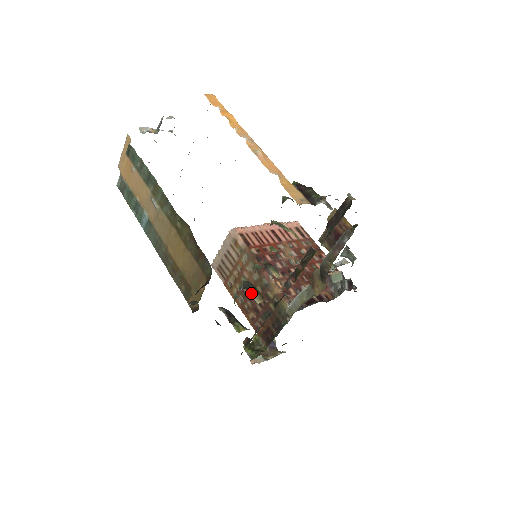
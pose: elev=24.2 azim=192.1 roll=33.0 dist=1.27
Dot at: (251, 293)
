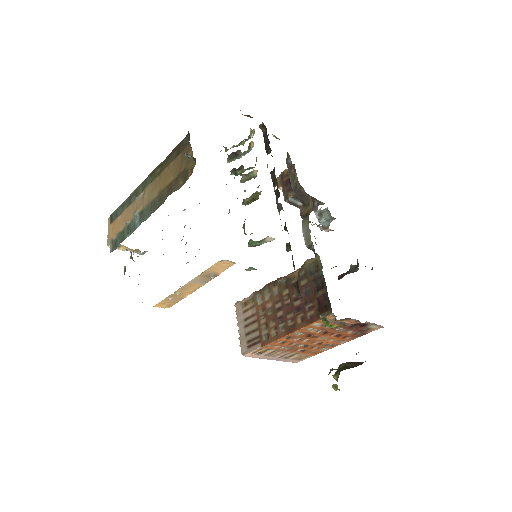
Dot at: (283, 307)
